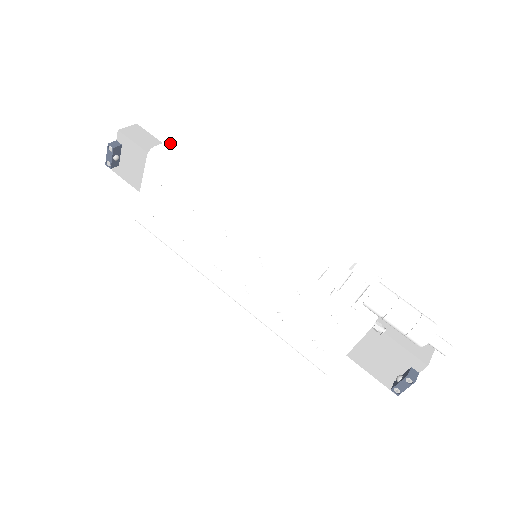
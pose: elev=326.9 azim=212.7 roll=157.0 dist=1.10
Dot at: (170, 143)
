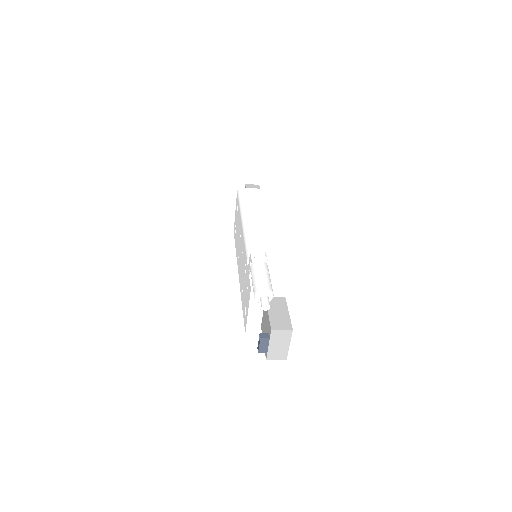
Dot at: (253, 189)
